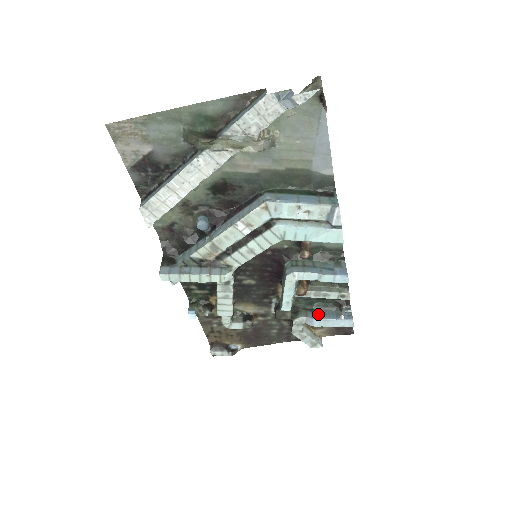
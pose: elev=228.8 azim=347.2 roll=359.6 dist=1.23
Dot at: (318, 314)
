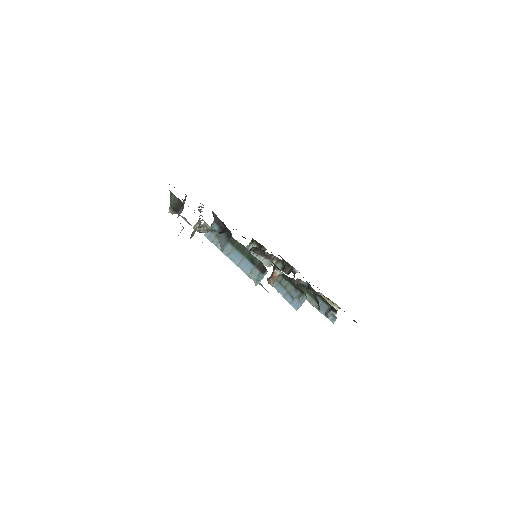
Dot at: occluded
